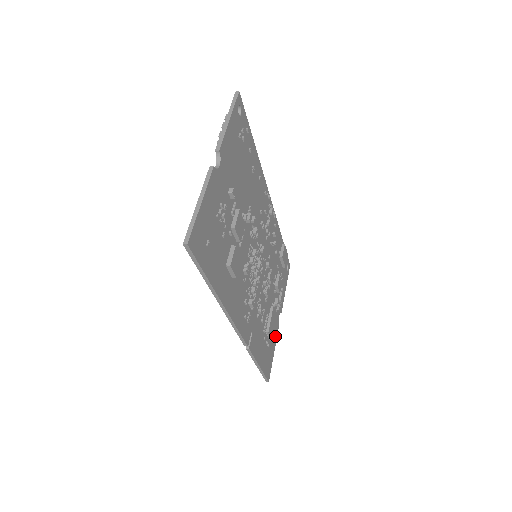
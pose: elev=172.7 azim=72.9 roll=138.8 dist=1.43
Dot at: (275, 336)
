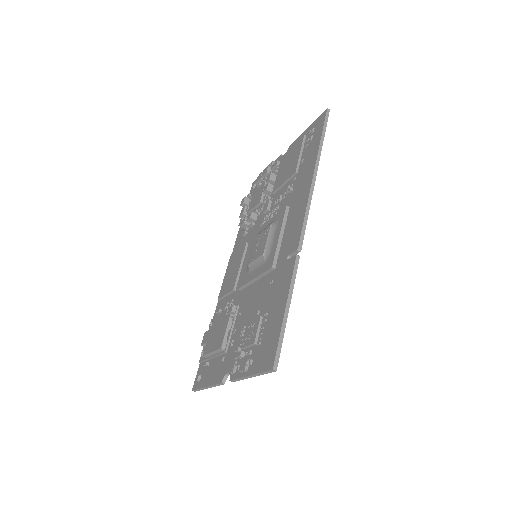
Dot at: occluded
